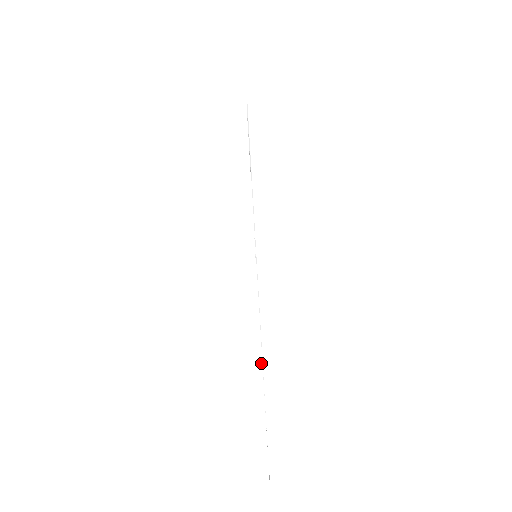
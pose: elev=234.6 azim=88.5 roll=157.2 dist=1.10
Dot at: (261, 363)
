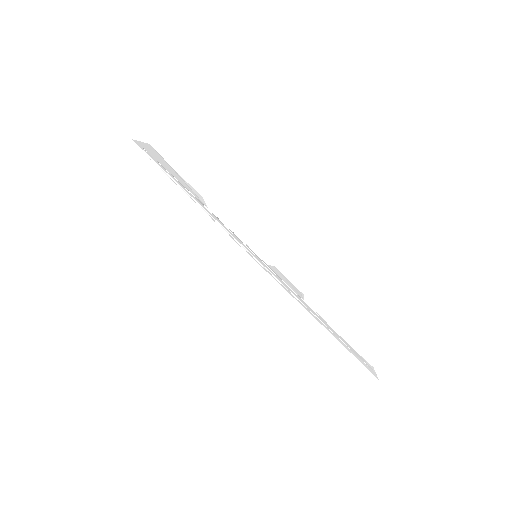
Dot at: (318, 316)
